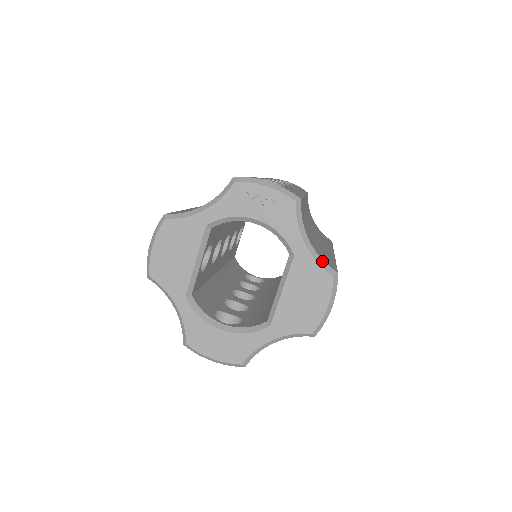
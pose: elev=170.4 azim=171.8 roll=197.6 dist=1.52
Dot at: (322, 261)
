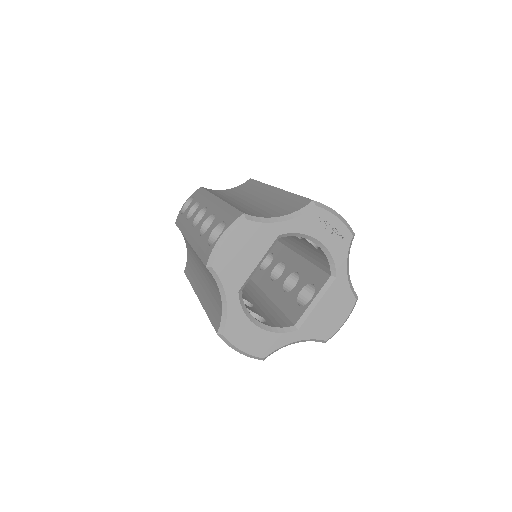
Dot at: (352, 286)
